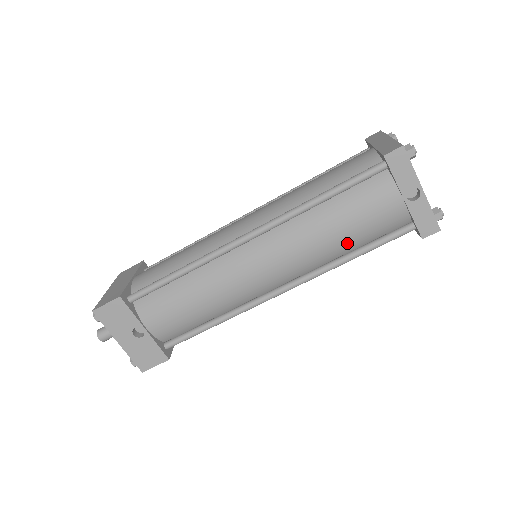
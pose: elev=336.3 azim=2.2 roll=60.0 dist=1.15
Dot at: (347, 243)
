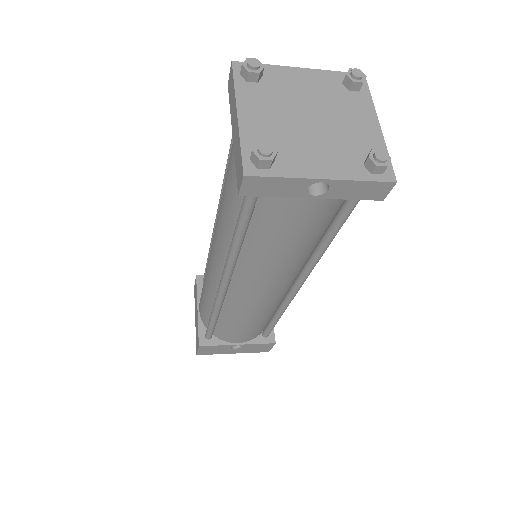
Dot at: (308, 243)
